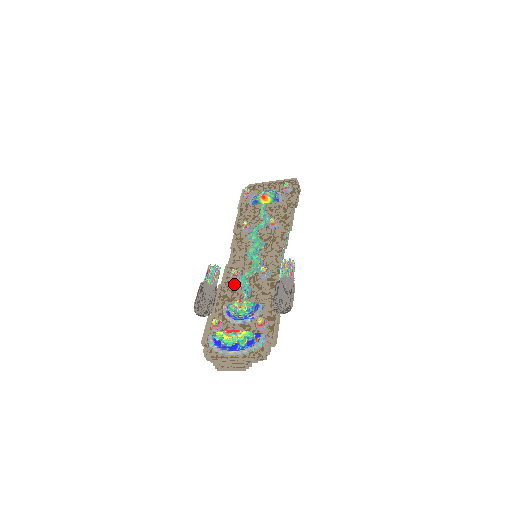
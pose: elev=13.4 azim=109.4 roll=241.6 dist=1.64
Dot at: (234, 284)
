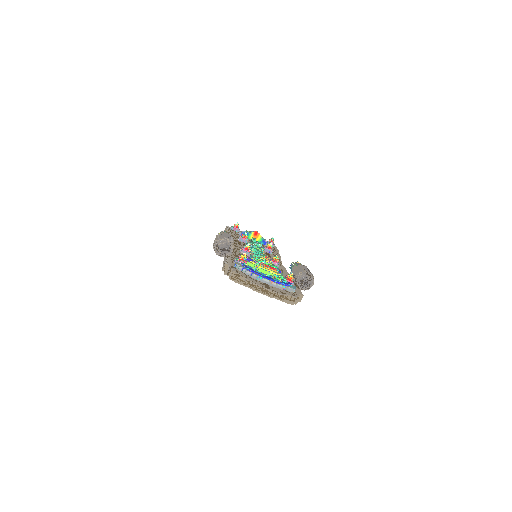
Dot at: occluded
